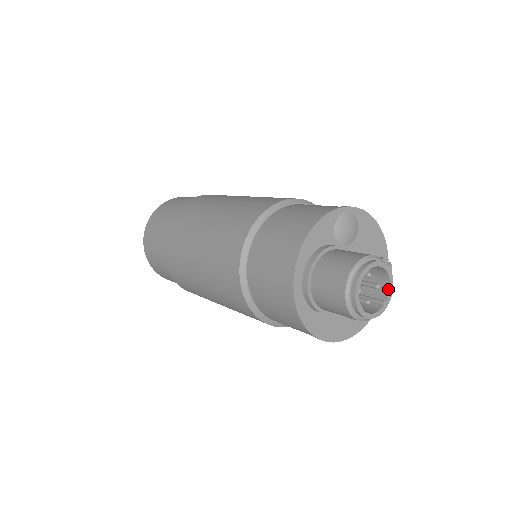
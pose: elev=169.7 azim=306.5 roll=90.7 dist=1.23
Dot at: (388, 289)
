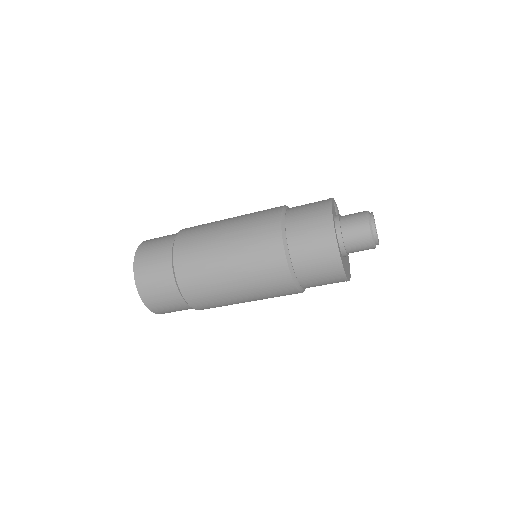
Dot at: occluded
